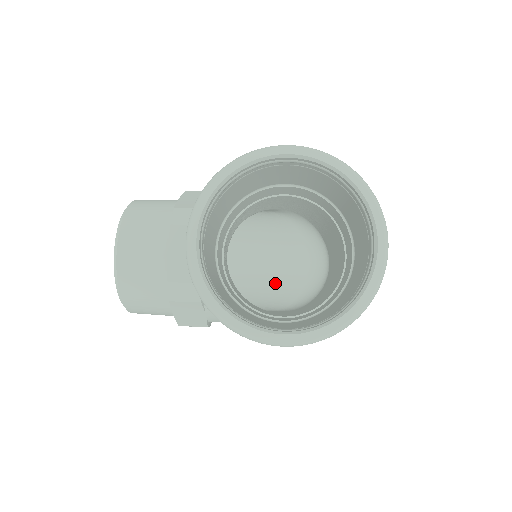
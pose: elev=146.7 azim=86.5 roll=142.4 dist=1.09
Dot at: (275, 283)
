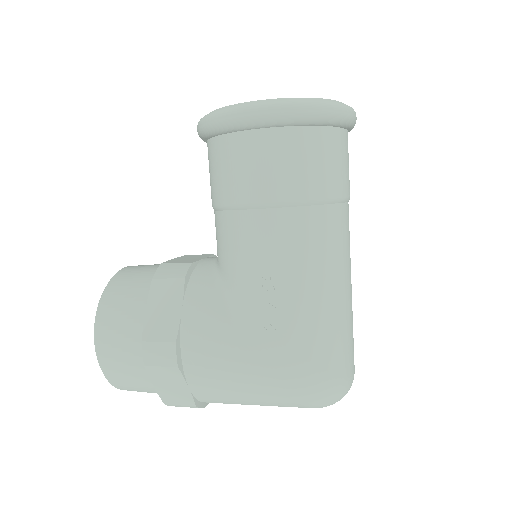
Dot at: occluded
